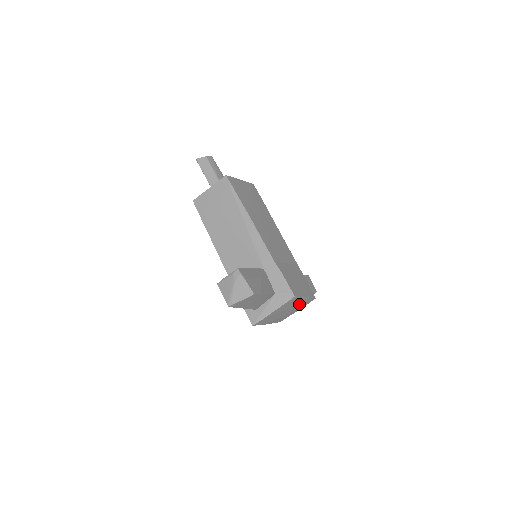
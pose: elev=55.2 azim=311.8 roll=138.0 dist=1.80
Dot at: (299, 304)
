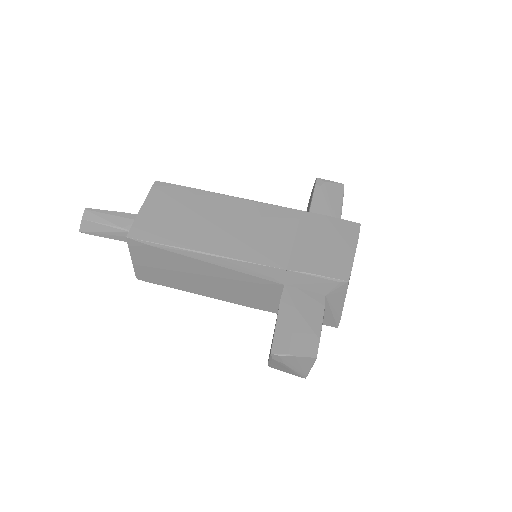
Dot at: occluded
